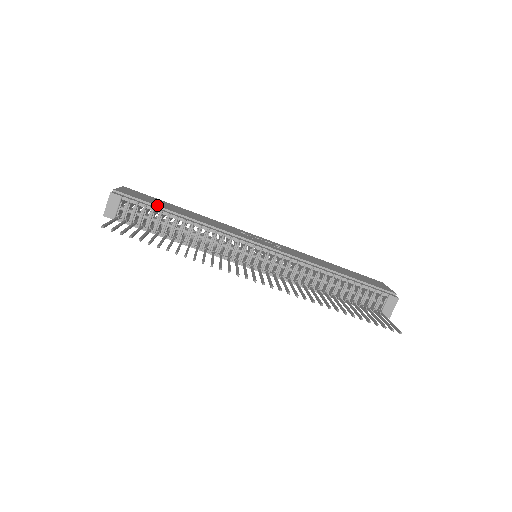
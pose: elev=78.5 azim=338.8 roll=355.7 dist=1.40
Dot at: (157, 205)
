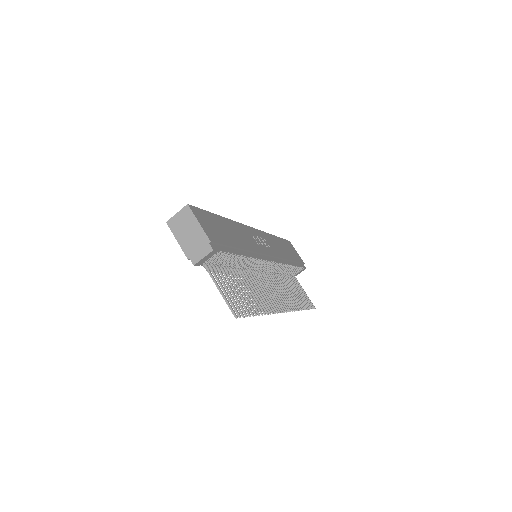
Dot at: (231, 245)
